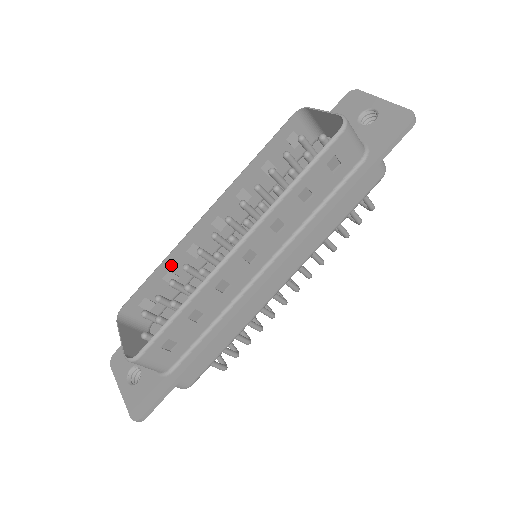
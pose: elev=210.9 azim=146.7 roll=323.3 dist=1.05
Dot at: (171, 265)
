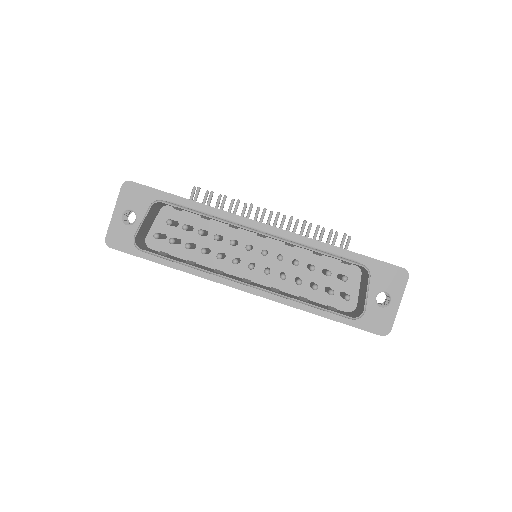
Dot at: occluded
